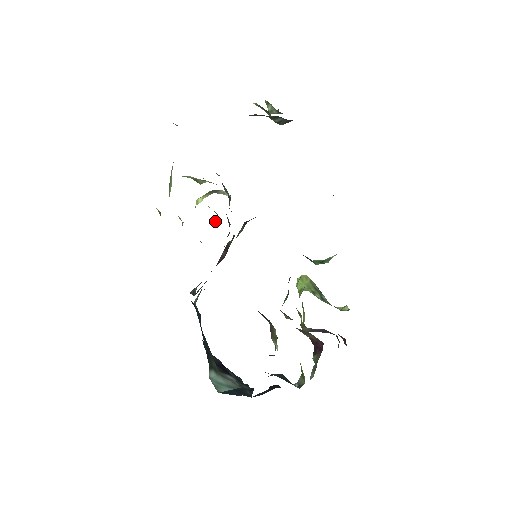
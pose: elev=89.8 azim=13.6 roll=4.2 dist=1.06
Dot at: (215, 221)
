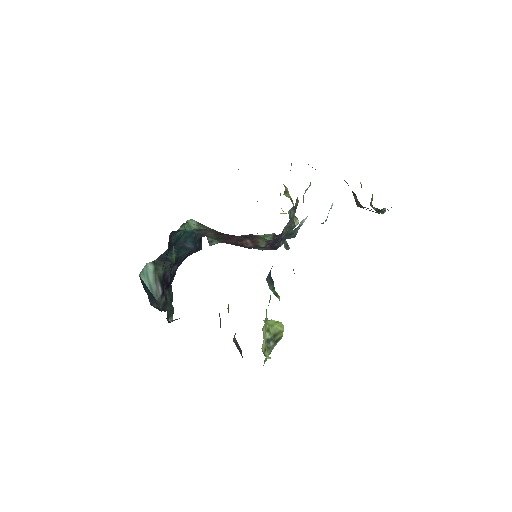
Dot at: occluded
